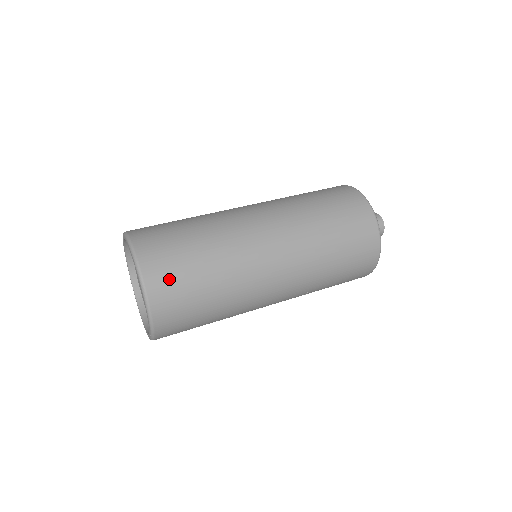
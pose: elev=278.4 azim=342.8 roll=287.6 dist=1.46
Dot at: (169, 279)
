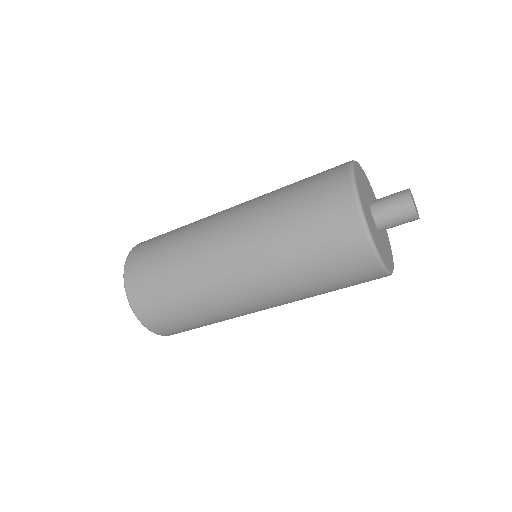
Dot at: (160, 320)
